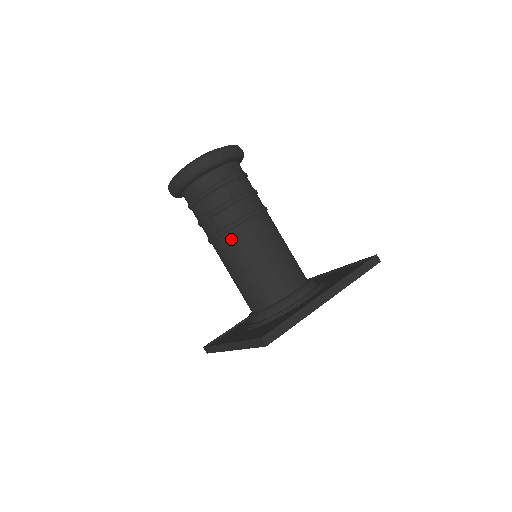
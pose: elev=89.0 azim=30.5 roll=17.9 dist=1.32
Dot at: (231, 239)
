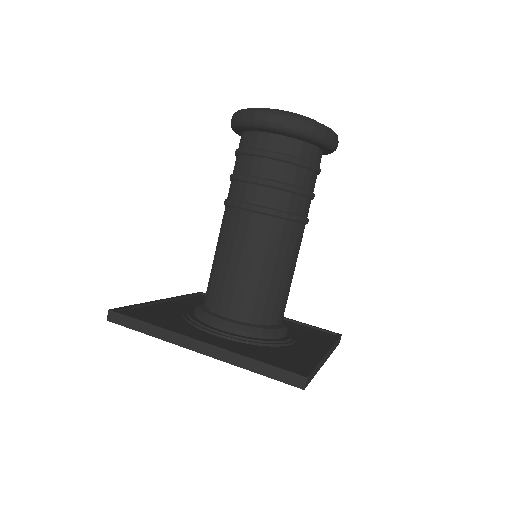
Dot at: (279, 228)
